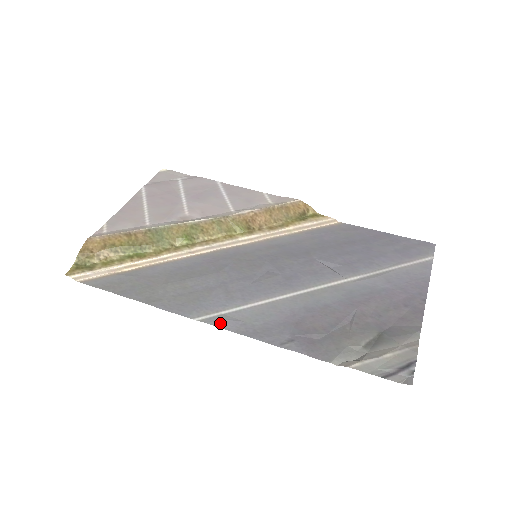
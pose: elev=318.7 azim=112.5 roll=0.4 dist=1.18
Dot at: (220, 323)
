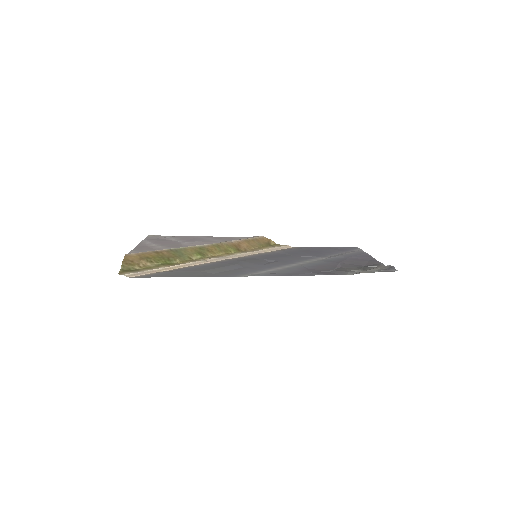
Dot at: (261, 275)
